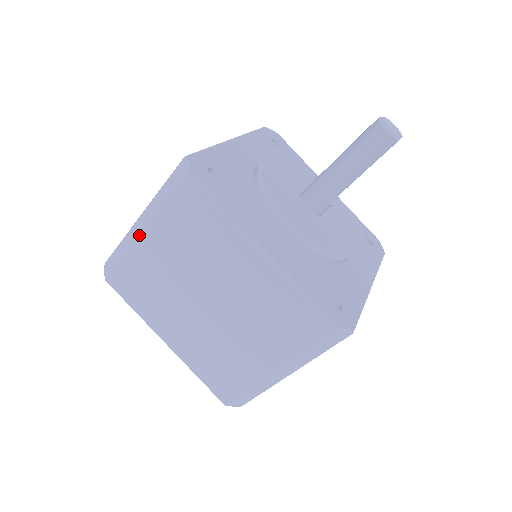
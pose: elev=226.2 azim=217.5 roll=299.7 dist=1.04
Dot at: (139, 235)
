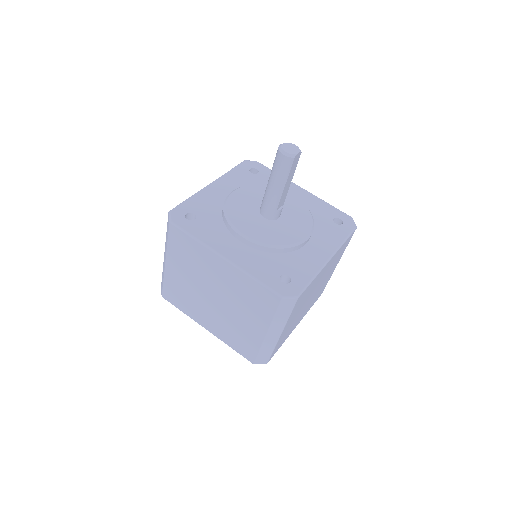
Dot at: (165, 265)
